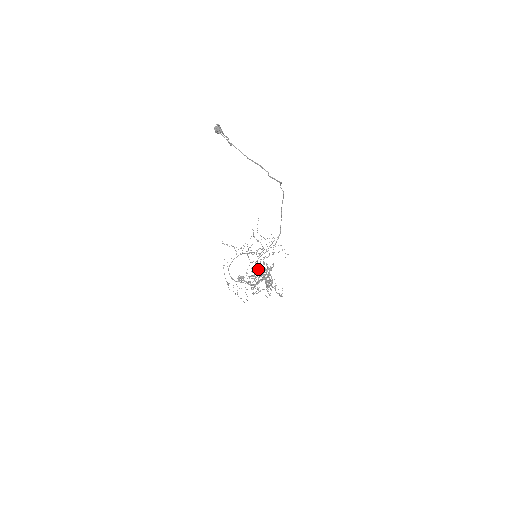
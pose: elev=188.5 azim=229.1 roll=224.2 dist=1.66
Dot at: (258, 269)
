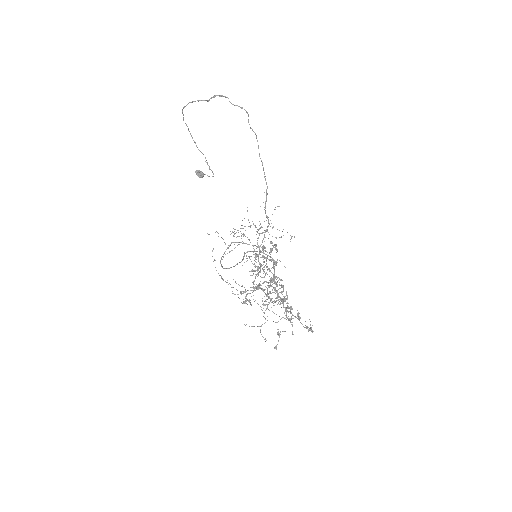
Dot at: (261, 266)
